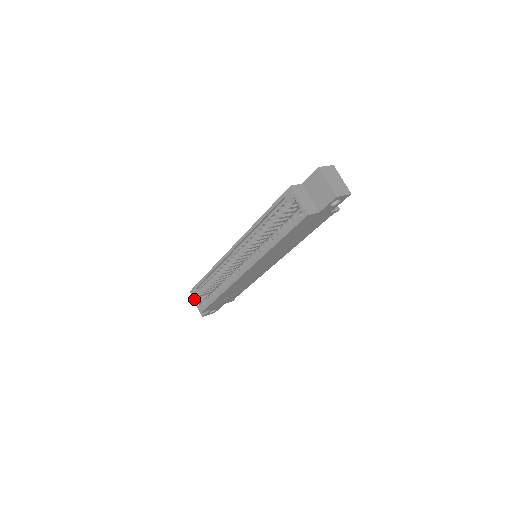
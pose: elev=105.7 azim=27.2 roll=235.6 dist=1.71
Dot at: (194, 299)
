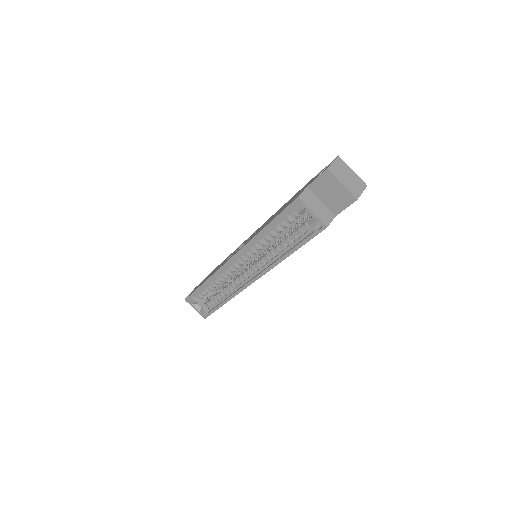
Dot at: (193, 307)
